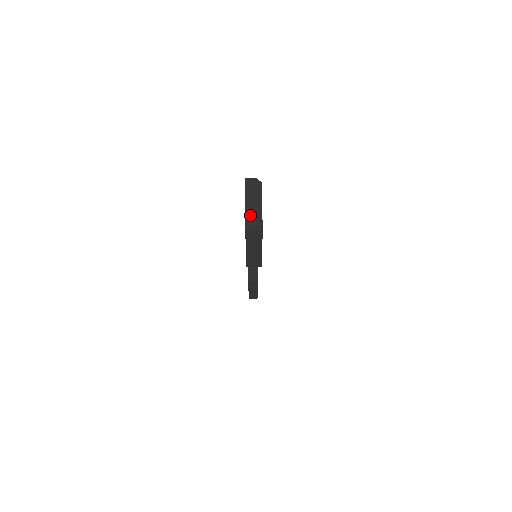
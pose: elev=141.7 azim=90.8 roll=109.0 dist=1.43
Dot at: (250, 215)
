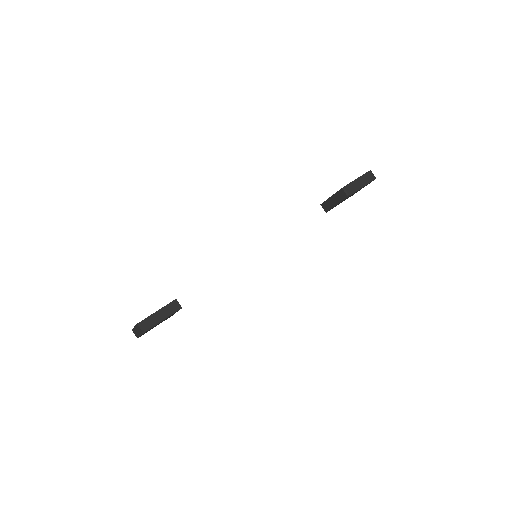
Dot at: (134, 331)
